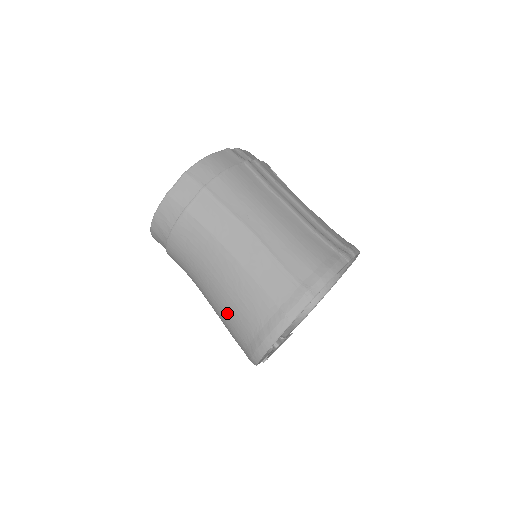
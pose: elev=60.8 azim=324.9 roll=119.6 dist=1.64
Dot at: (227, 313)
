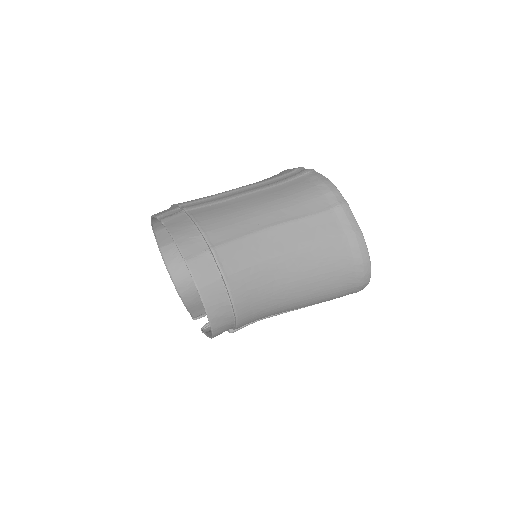
Dot at: (322, 288)
